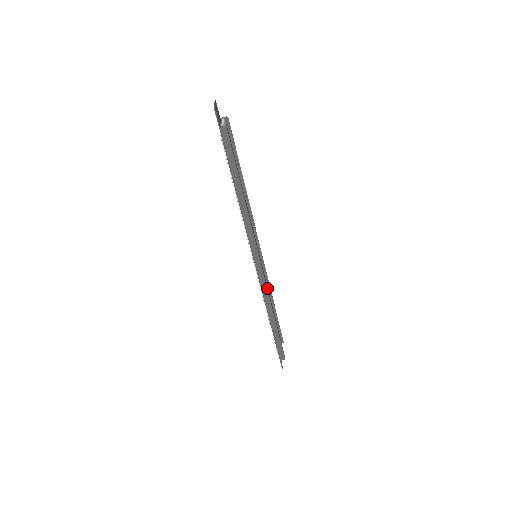
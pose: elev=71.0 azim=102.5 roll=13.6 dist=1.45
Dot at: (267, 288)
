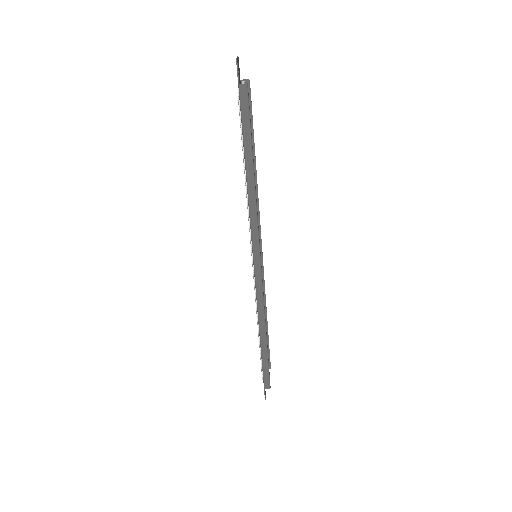
Dot at: (263, 297)
